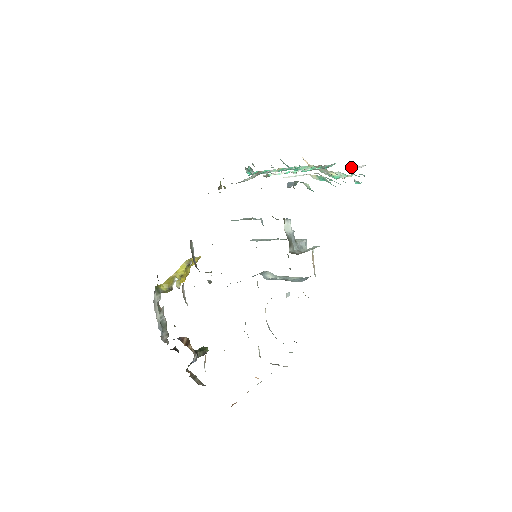
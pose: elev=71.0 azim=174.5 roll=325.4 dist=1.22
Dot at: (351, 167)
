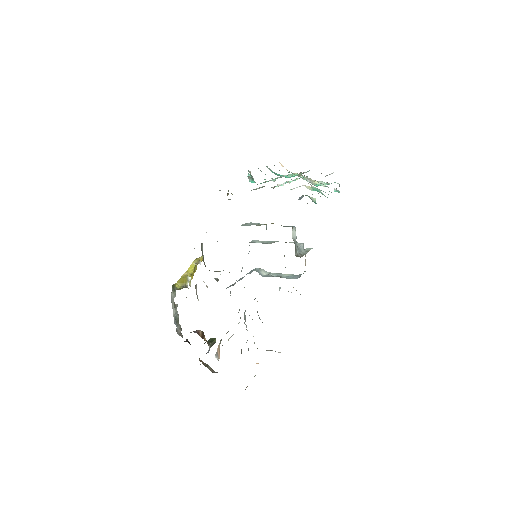
Dot at: (326, 175)
